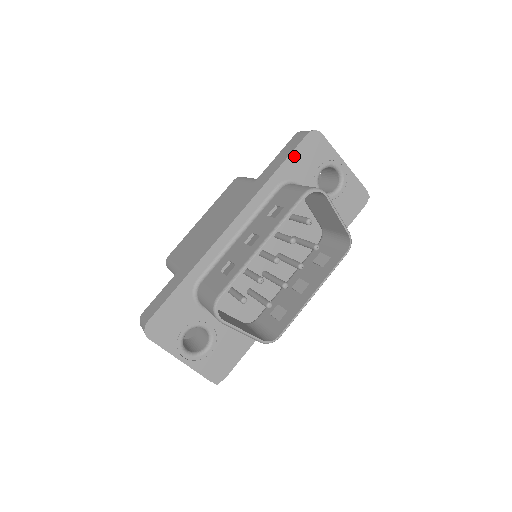
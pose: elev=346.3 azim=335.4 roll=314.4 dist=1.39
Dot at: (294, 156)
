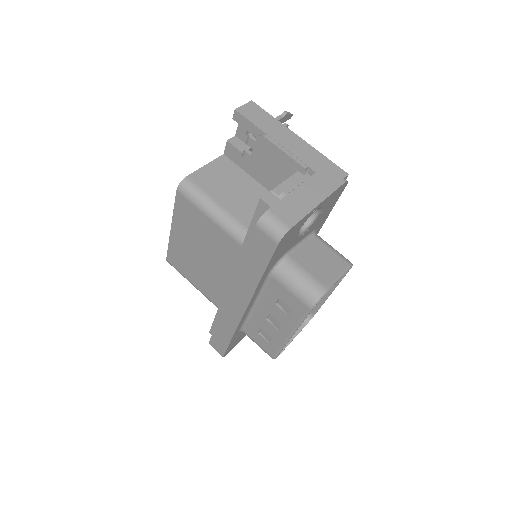
Dot at: (272, 259)
